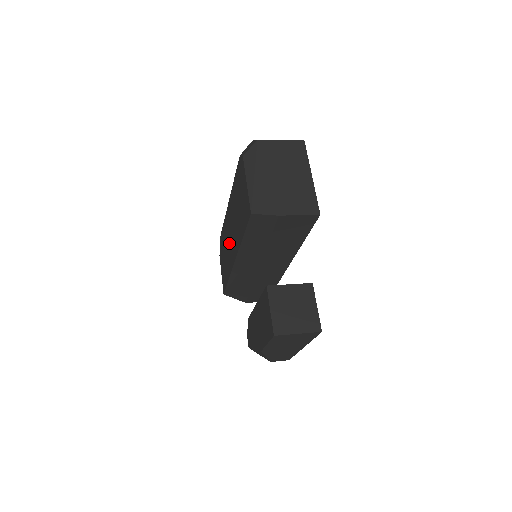
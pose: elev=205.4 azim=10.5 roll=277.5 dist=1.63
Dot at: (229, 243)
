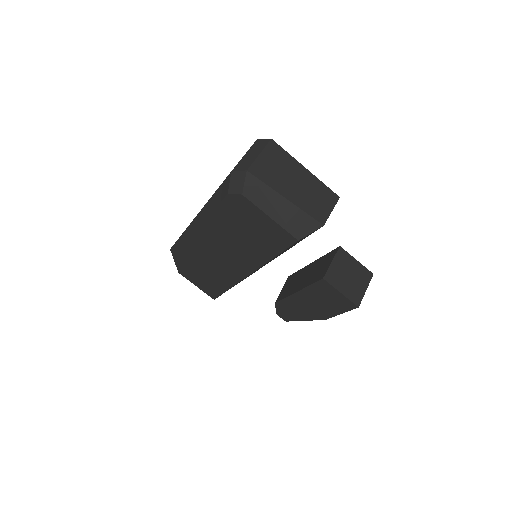
Dot at: (218, 263)
